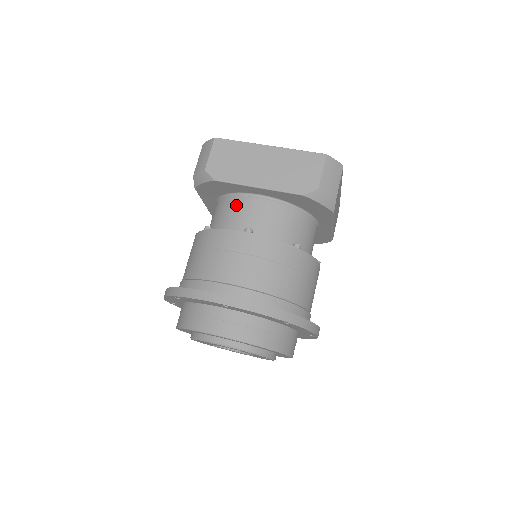
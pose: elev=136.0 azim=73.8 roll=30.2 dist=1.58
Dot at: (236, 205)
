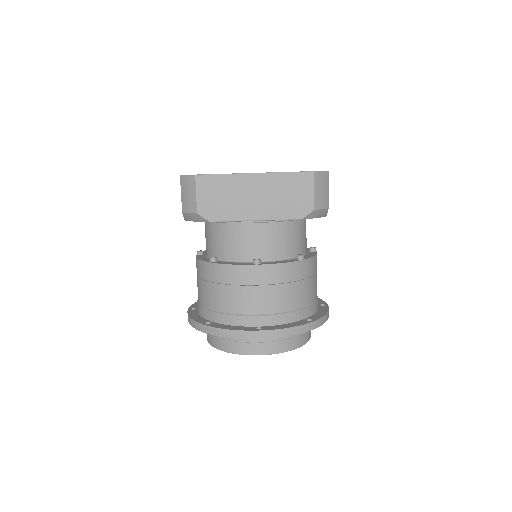
Dot at: (234, 233)
